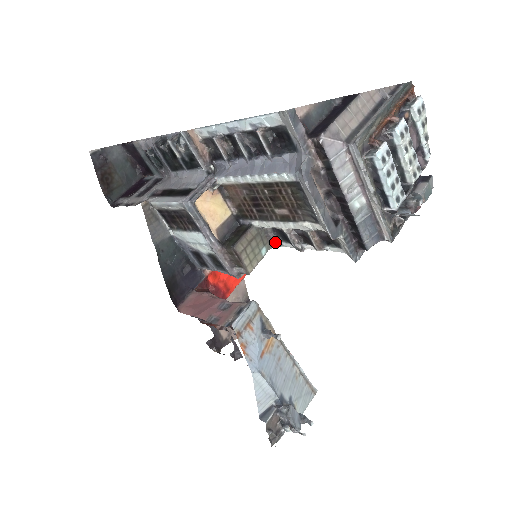
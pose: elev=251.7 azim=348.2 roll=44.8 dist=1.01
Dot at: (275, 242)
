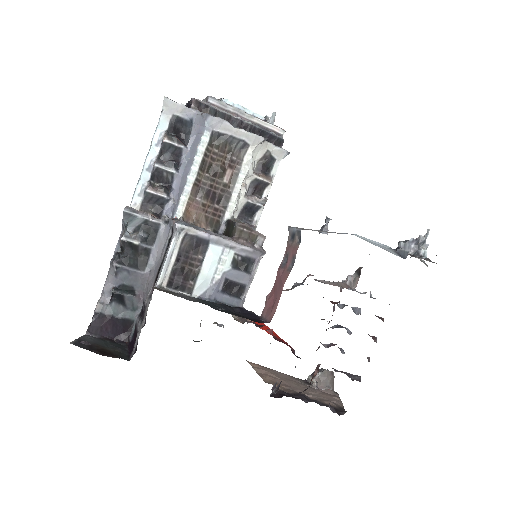
Dot at: (251, 226)
